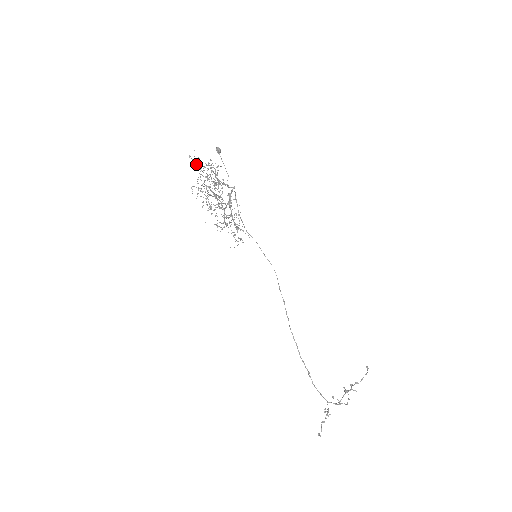
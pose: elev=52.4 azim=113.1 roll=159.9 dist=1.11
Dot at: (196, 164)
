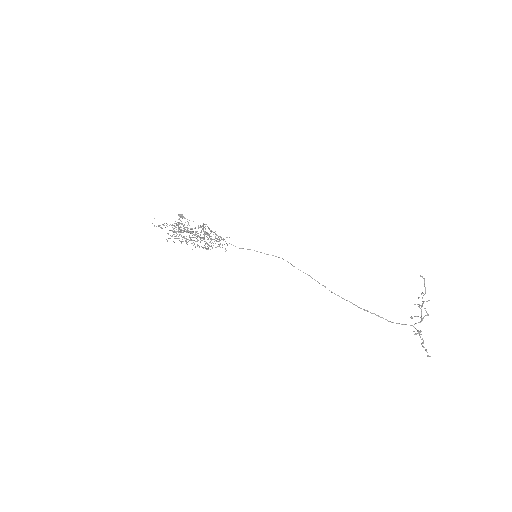
Dot at: occluded
